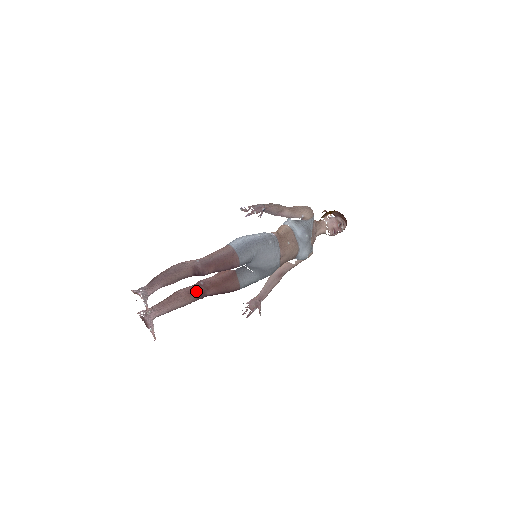
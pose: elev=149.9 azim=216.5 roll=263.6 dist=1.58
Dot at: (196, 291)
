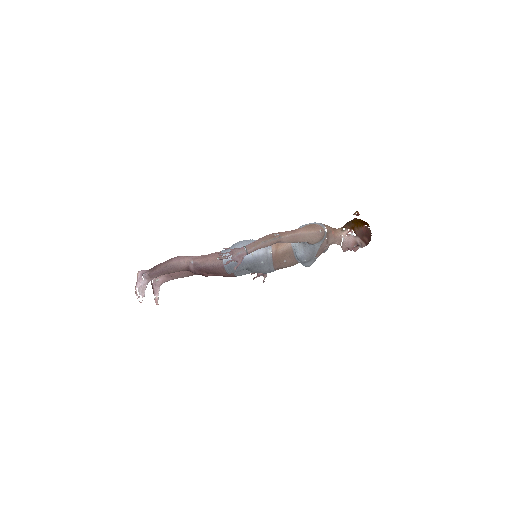
Dot at: occluded
